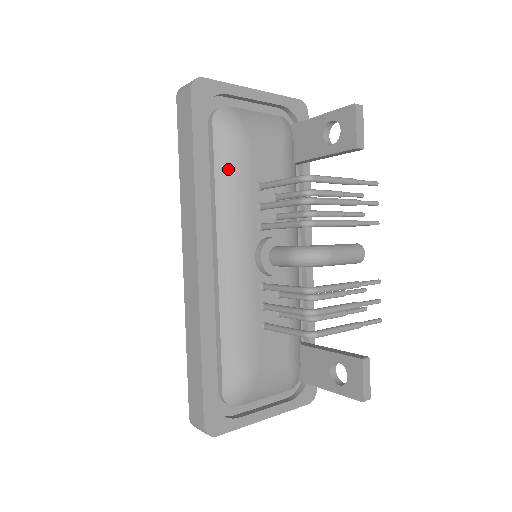
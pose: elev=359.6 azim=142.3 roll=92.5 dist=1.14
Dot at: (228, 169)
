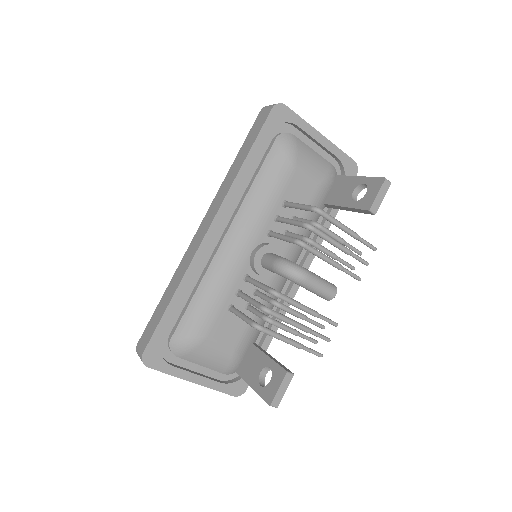
Dot at: (268, 178)
